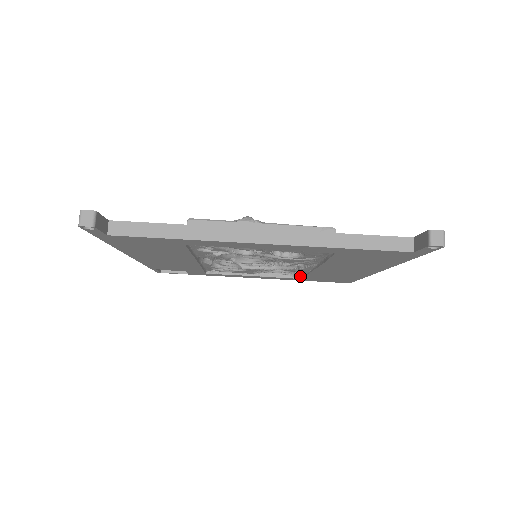
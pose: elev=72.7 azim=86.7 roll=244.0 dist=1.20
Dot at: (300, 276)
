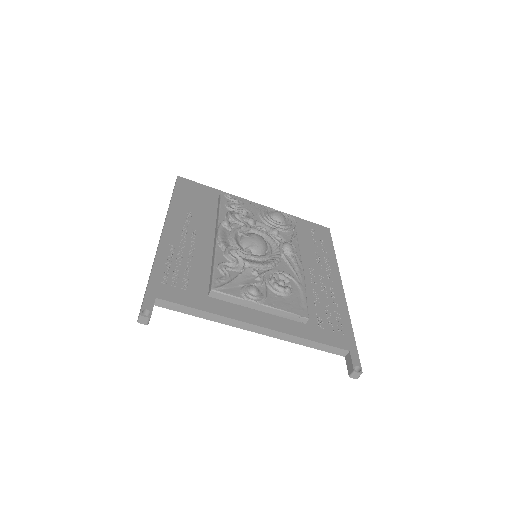
Dot at: occluded
